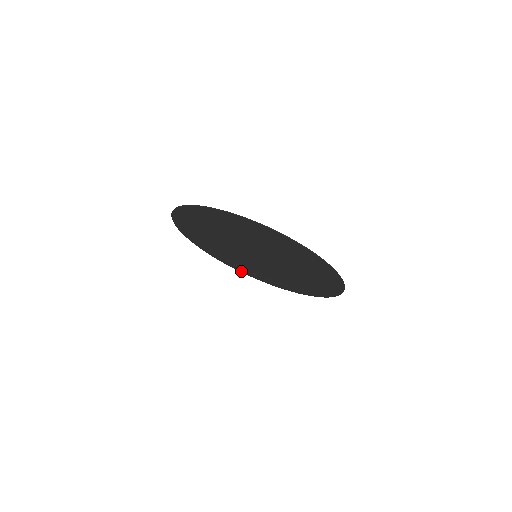
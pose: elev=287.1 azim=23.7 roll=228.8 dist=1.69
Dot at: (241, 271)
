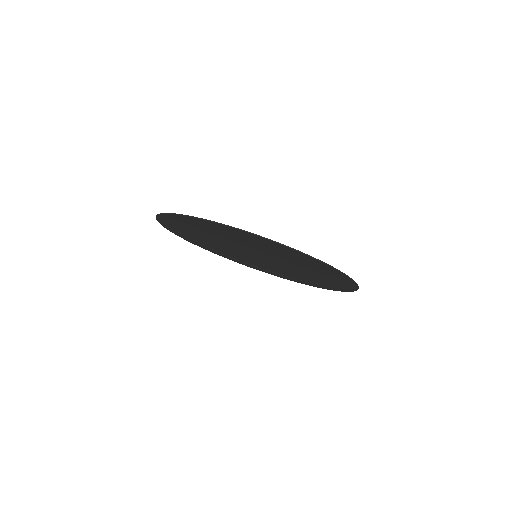
Dot at: (193, 243)
